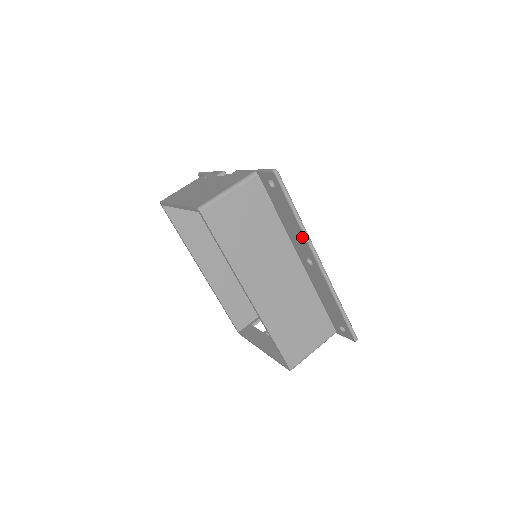
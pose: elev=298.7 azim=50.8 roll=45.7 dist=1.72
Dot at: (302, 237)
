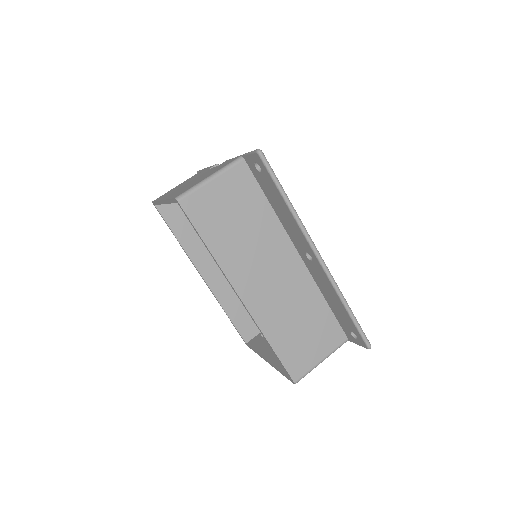
Dot at: (296, 227)
